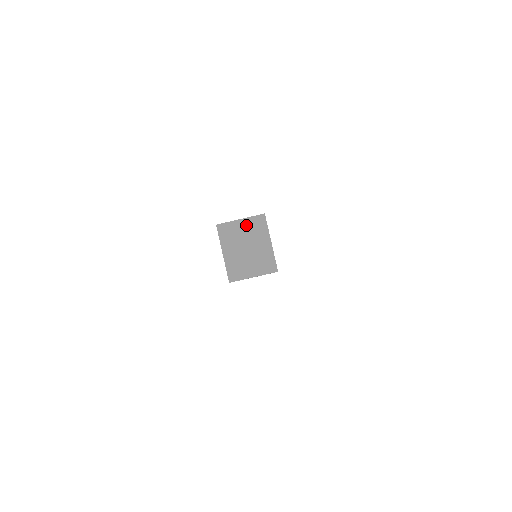
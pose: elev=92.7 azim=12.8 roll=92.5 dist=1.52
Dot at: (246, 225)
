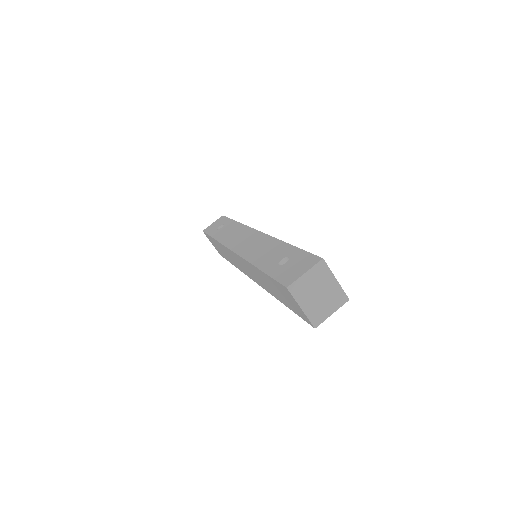
Dot at: (311, 276)
